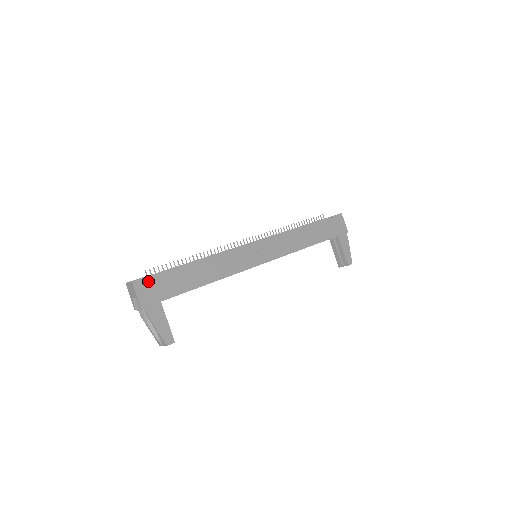
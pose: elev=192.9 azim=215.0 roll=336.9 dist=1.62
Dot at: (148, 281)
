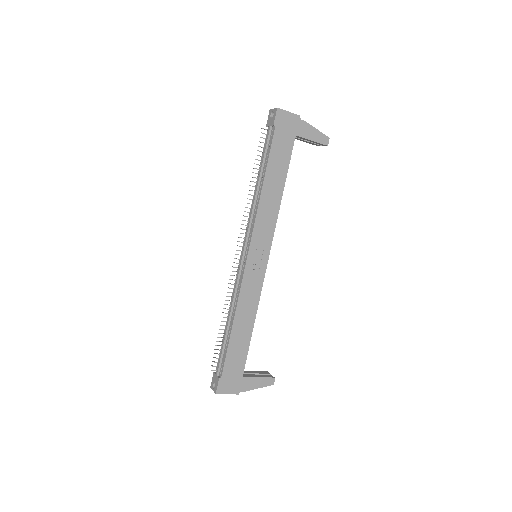
Dot at: (223, 381)
